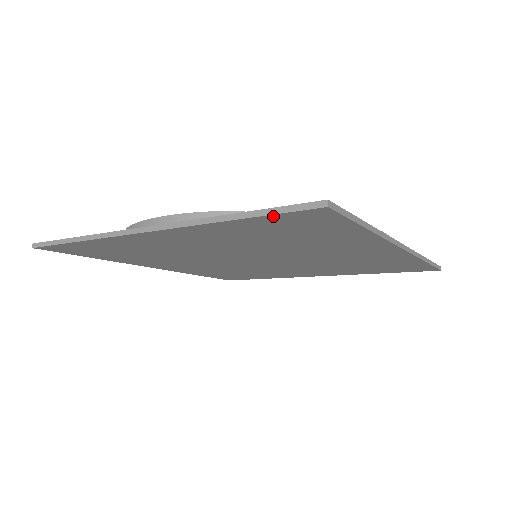
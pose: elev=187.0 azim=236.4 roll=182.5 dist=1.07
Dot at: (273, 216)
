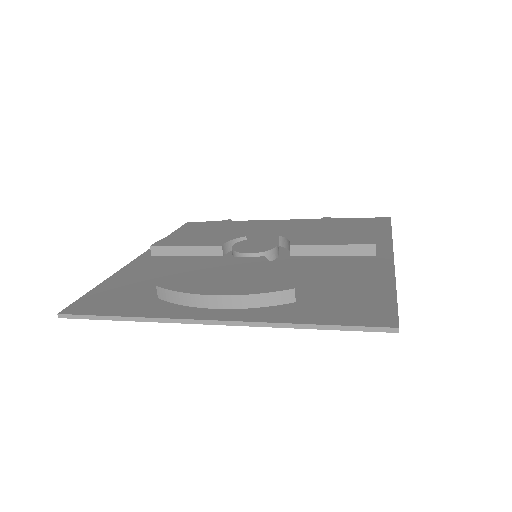
Dot at: (347, 328)
